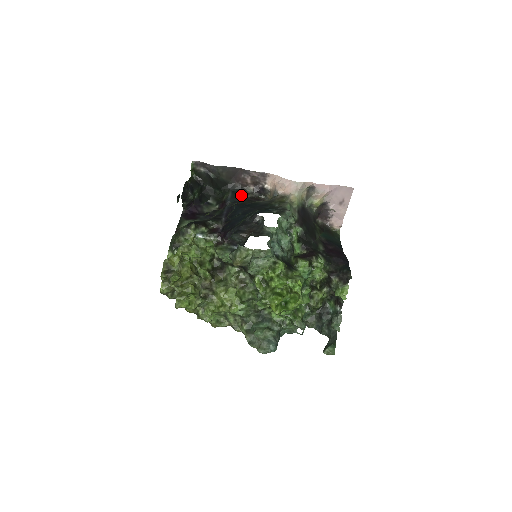
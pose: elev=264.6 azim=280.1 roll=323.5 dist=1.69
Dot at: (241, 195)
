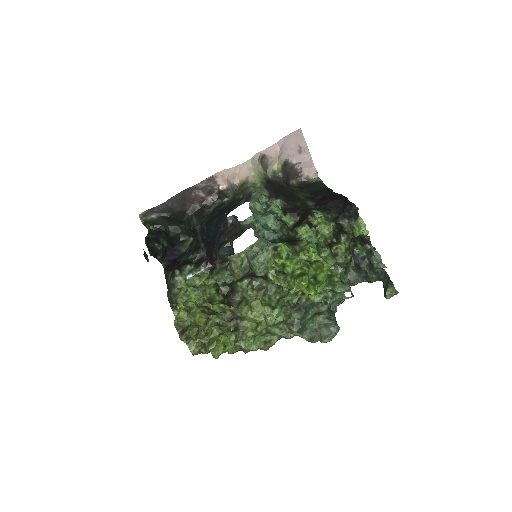
Dot at: (205, 212)
